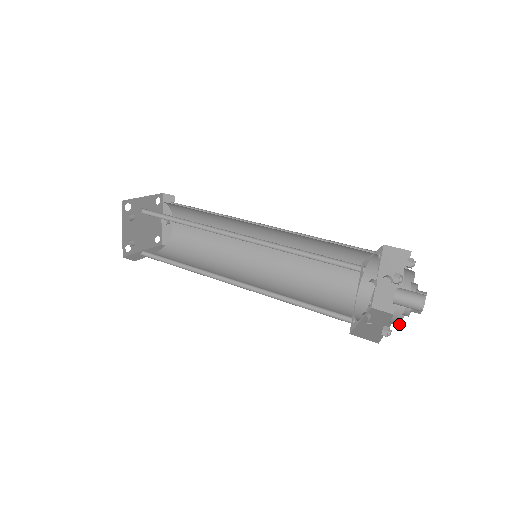
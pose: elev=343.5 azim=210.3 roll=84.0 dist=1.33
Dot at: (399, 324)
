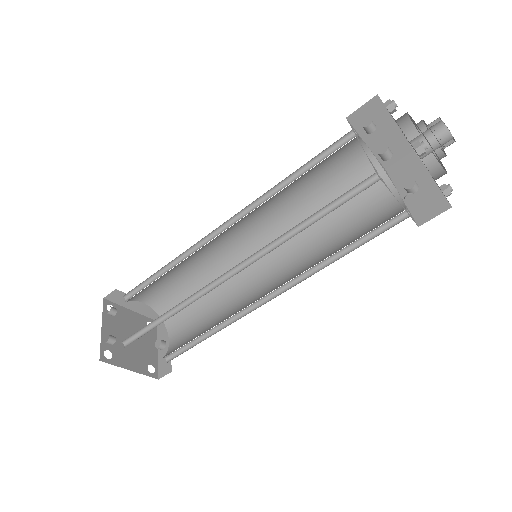
Dot at: occluded
